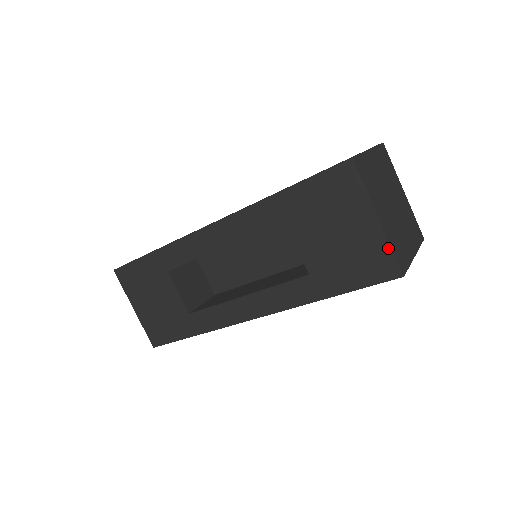
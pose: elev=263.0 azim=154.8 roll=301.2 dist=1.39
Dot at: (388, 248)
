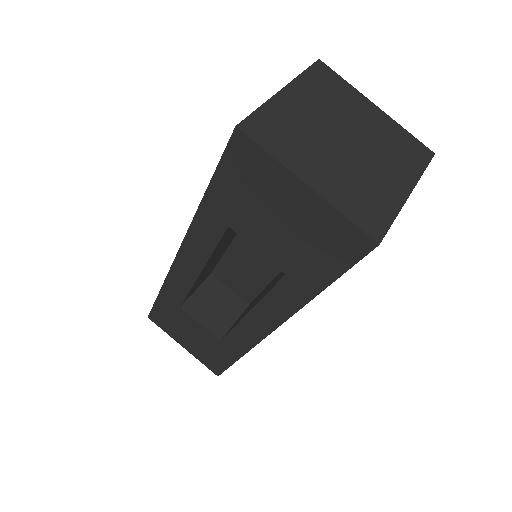
Dot at: (340, 217)
